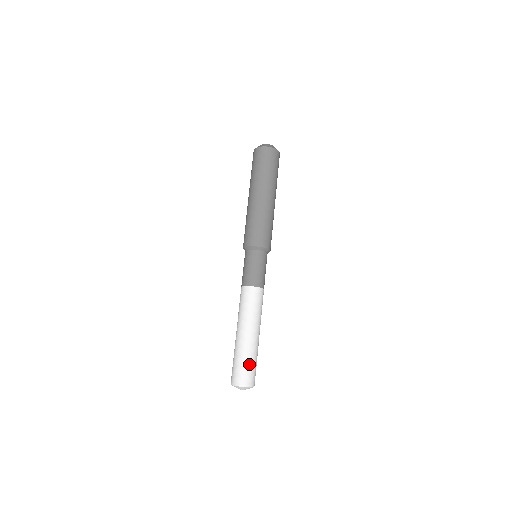
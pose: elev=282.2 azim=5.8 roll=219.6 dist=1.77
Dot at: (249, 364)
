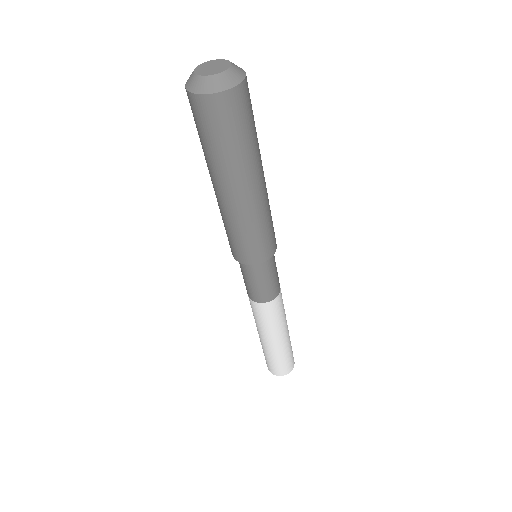
Dot at: (285, 360)
